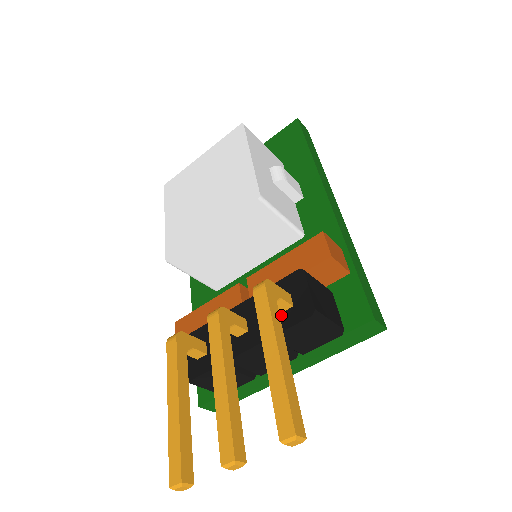
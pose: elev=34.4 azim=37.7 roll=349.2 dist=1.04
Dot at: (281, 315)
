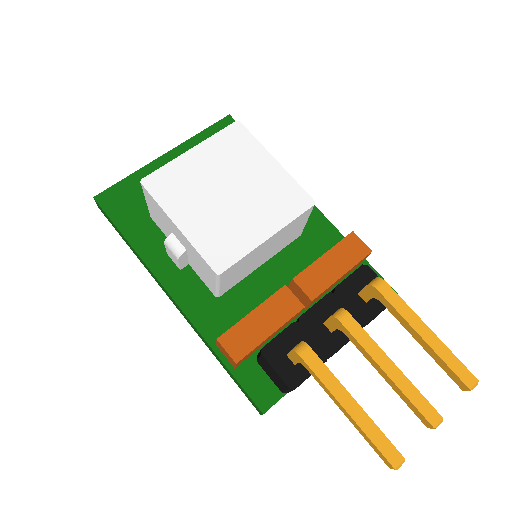
Dot at: (367, 305)
